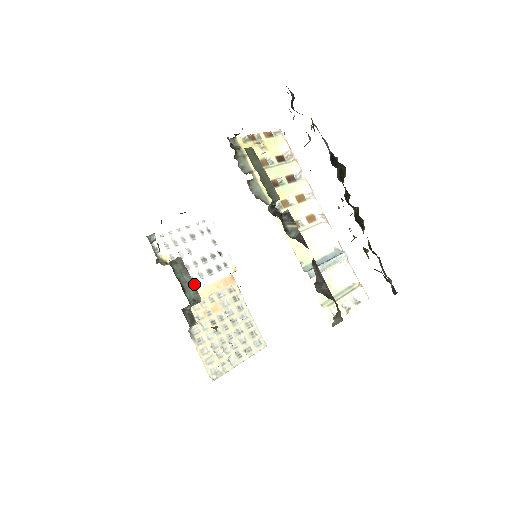
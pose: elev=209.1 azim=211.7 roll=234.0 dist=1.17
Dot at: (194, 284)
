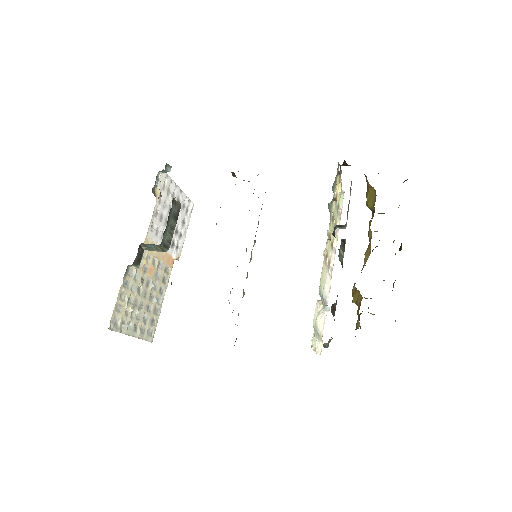
Dot at: (155, 235)
